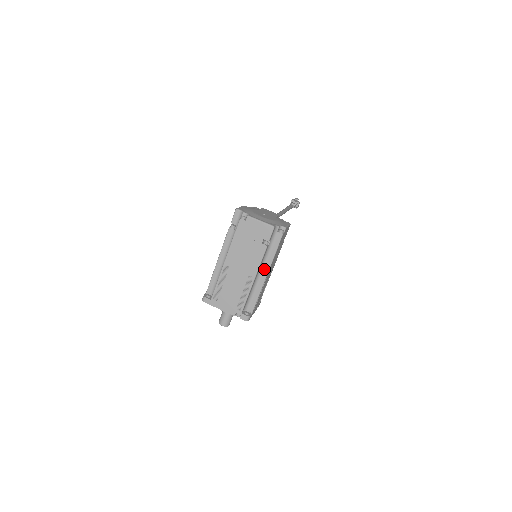
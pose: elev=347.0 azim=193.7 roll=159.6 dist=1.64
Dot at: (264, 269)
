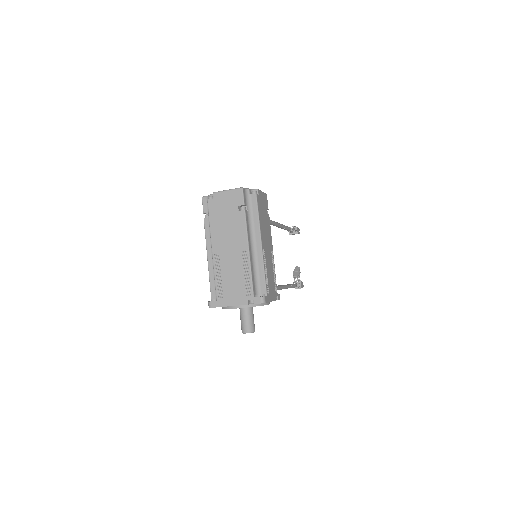
Dot at: (256, 239)
